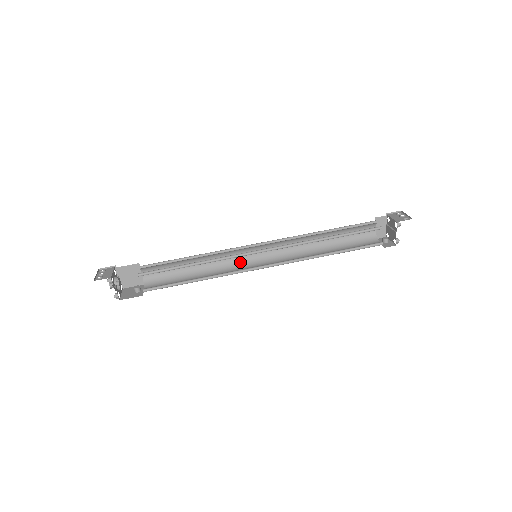
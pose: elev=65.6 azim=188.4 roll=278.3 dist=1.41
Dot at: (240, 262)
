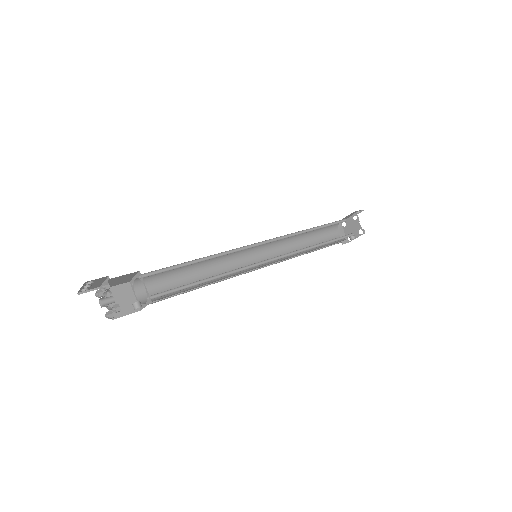
Dot at: occluded
